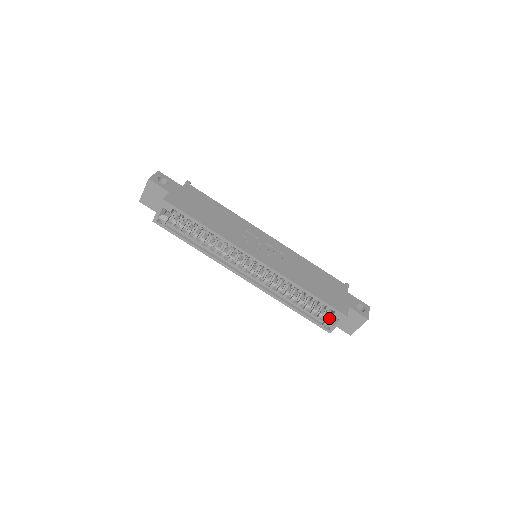
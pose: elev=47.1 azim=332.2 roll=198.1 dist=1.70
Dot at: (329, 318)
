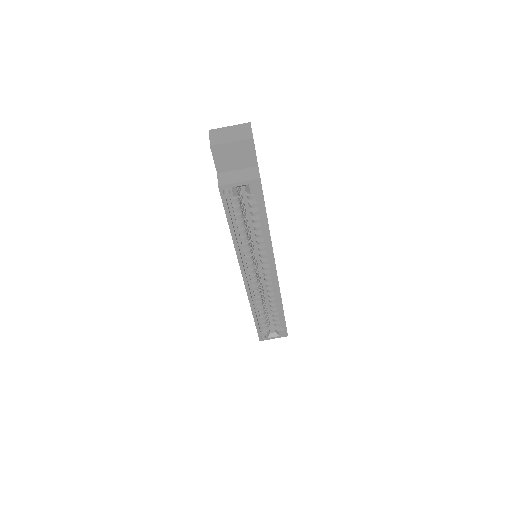
Dot at: (269, 330)
